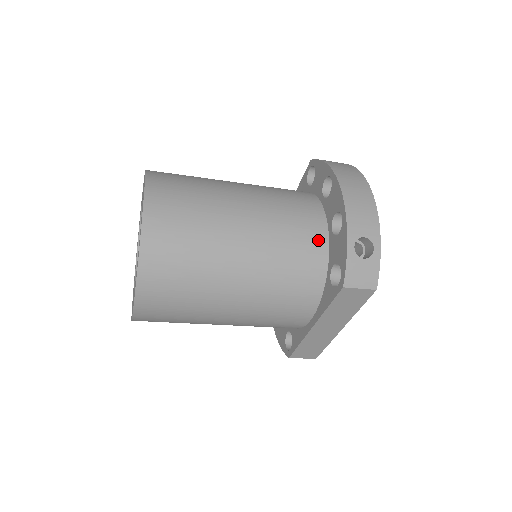
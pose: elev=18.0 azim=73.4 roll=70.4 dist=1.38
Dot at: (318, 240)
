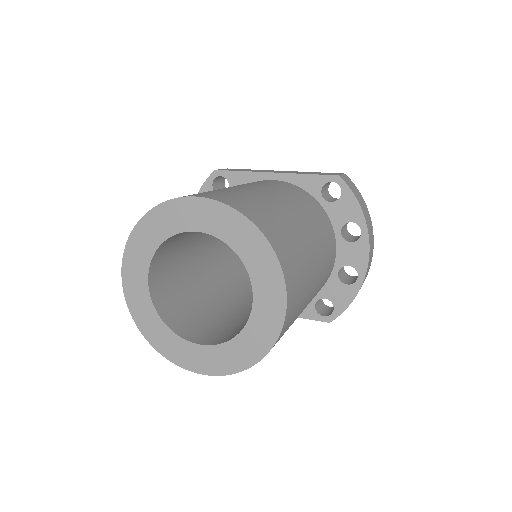
Dot at: occluded
